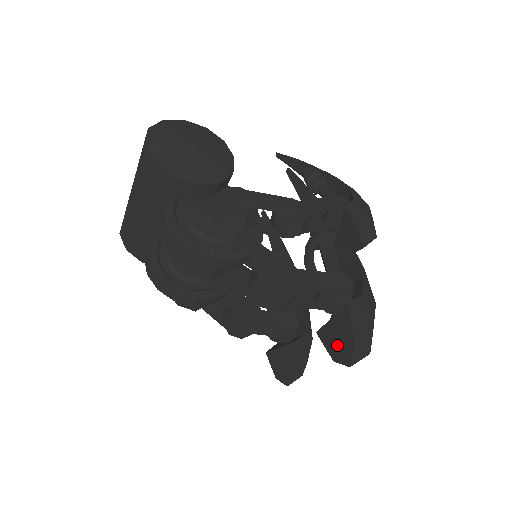
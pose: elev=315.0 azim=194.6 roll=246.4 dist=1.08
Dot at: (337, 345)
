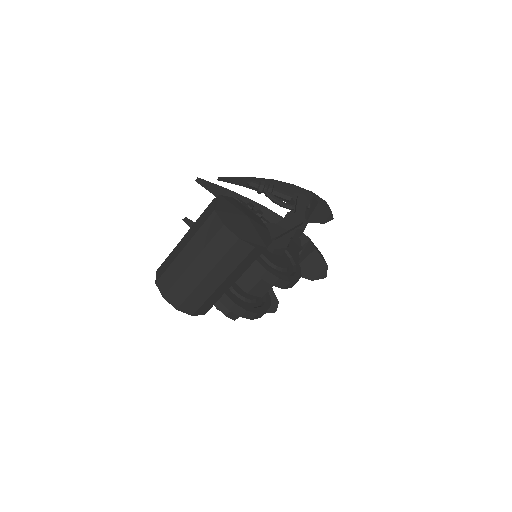
Dot at: (313, 272)
